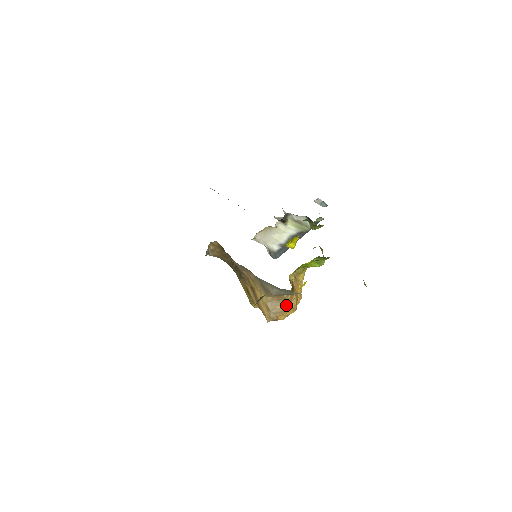
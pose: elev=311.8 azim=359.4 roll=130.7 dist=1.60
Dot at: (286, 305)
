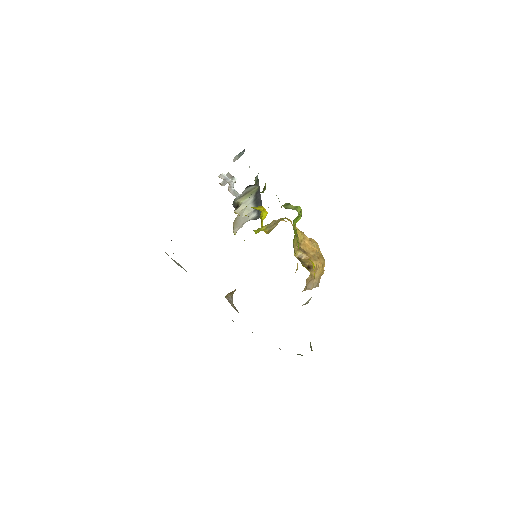
Dot at: (316, 273)
